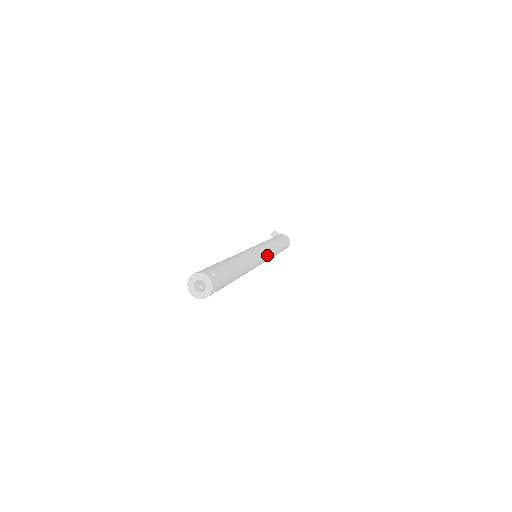
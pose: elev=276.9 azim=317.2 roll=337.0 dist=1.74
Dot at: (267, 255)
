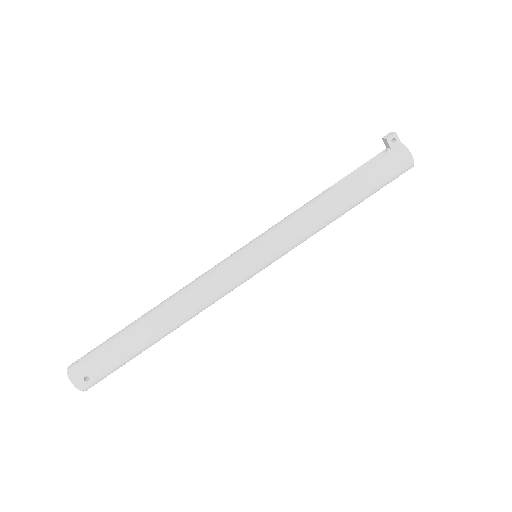
Dot at: (274, 260)
